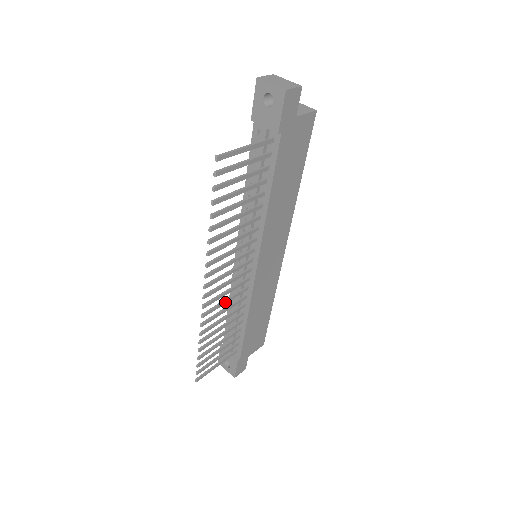
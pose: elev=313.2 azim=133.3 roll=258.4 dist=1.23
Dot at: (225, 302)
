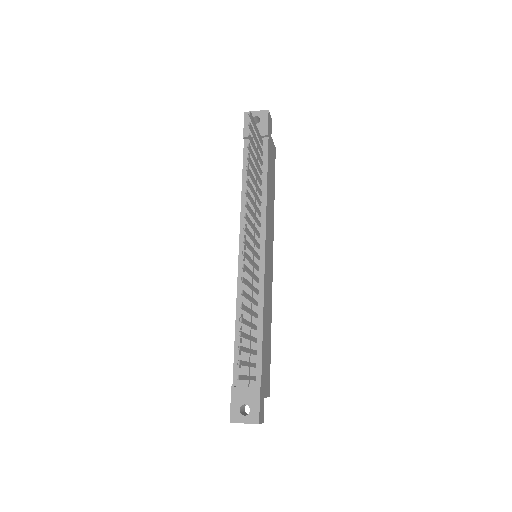
Dot at: (251, 273)
